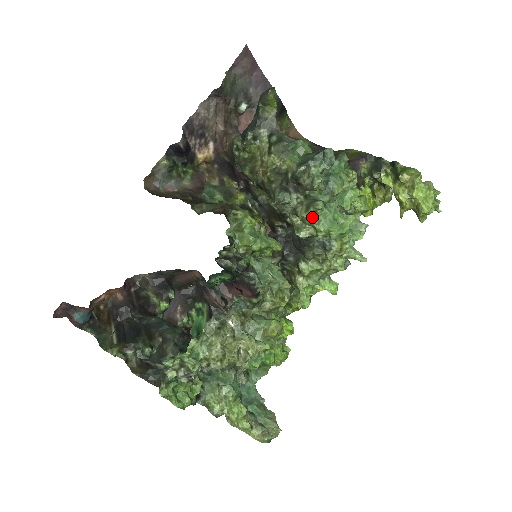
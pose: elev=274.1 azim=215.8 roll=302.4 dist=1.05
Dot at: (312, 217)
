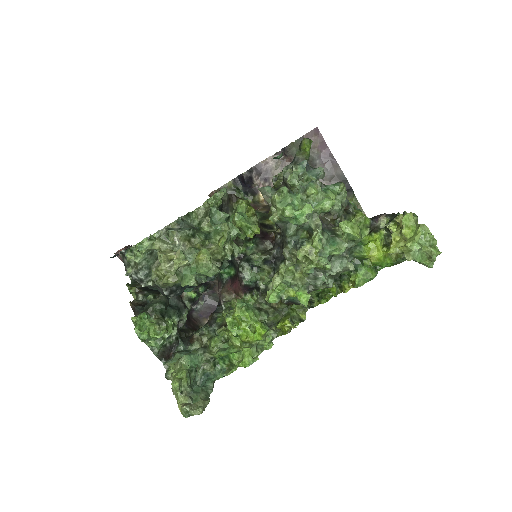
Dot at: (275, 197)
